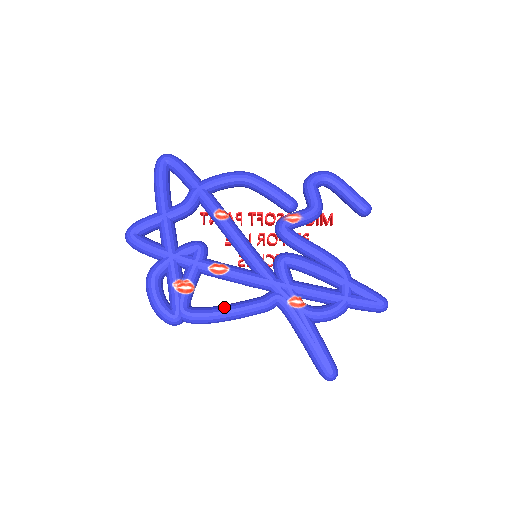
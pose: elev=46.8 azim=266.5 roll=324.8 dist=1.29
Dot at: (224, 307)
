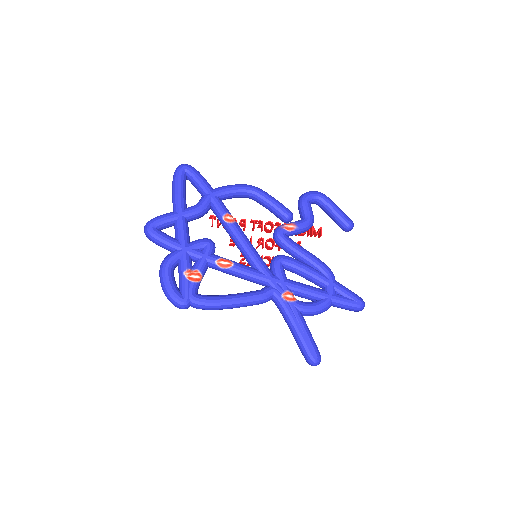
Dot at: (227, 296)
